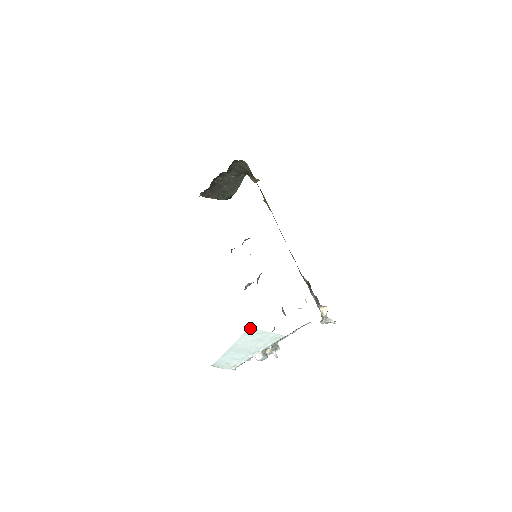
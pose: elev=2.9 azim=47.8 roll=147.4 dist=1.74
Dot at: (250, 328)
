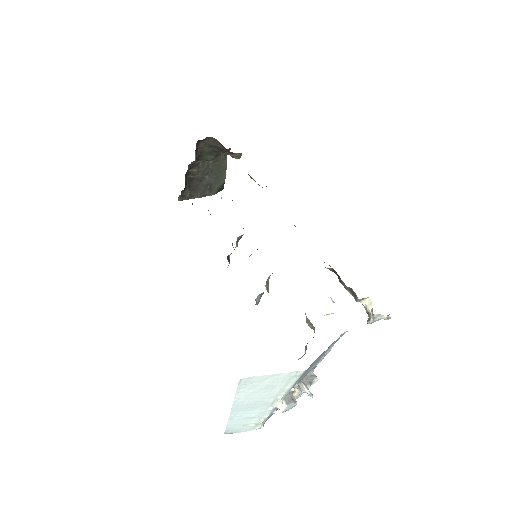
Dot at: (241, 379)
